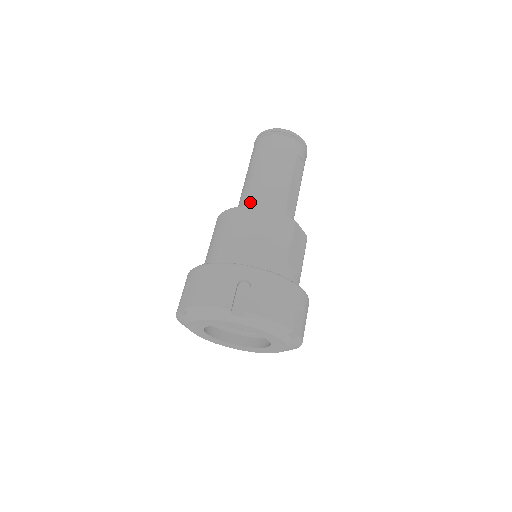
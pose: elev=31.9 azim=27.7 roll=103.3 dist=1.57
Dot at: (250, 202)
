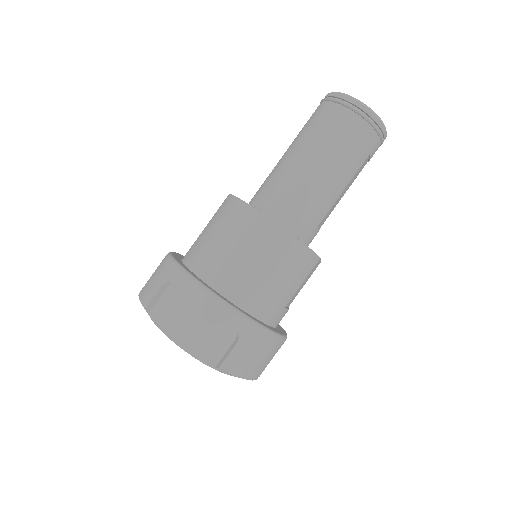
Dot at: (283, 203)
